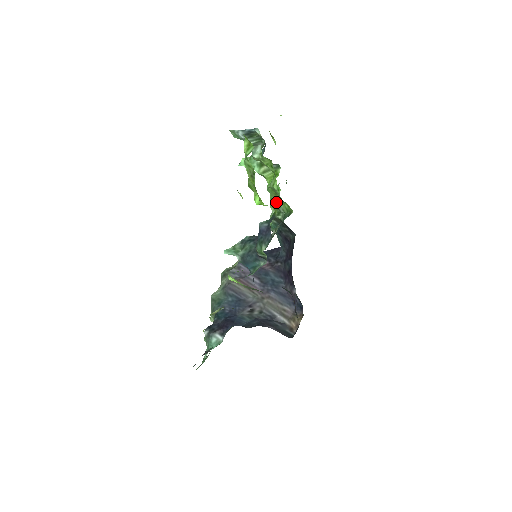
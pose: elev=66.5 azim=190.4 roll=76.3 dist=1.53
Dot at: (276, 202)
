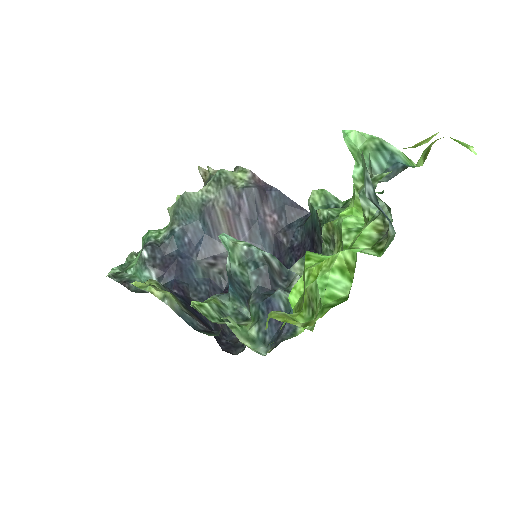
Dot at: (334, 238)
